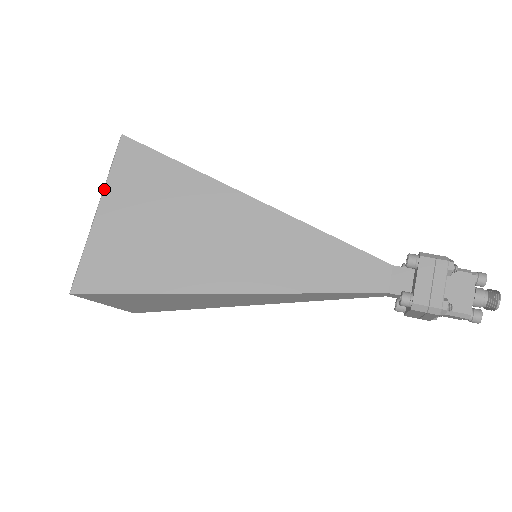
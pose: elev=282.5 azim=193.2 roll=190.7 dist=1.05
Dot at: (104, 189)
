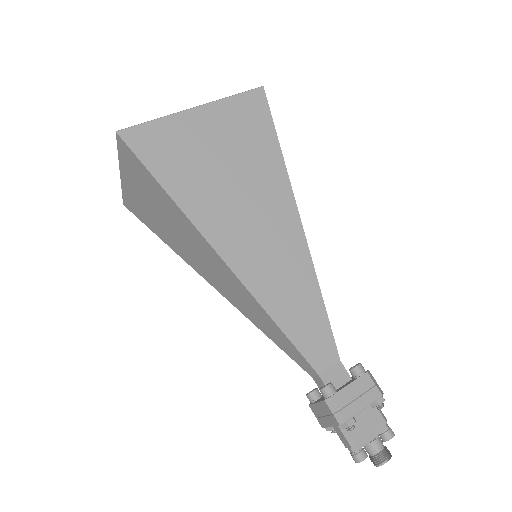
Dot at: (215, 101)
